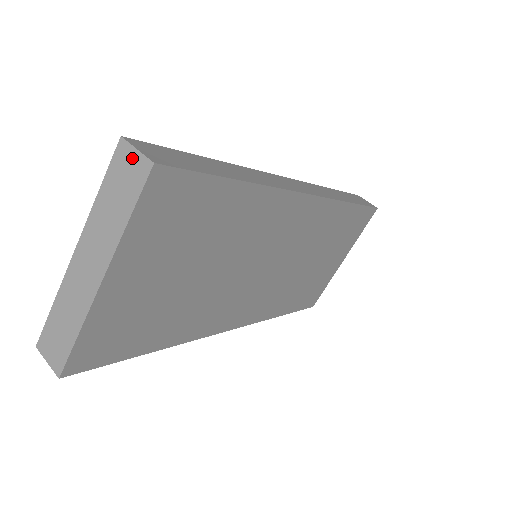
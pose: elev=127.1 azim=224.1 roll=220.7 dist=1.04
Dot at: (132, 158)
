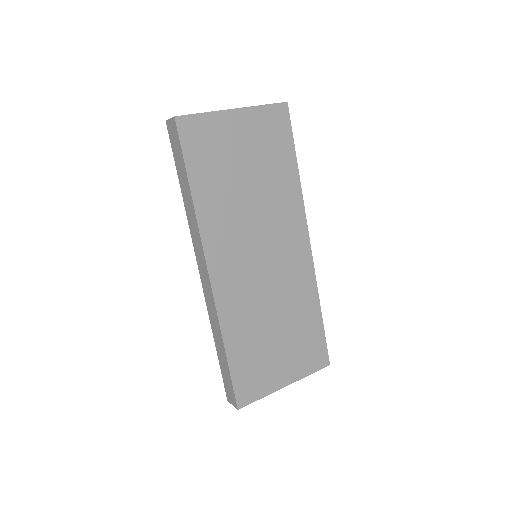
Dot at: occluded
